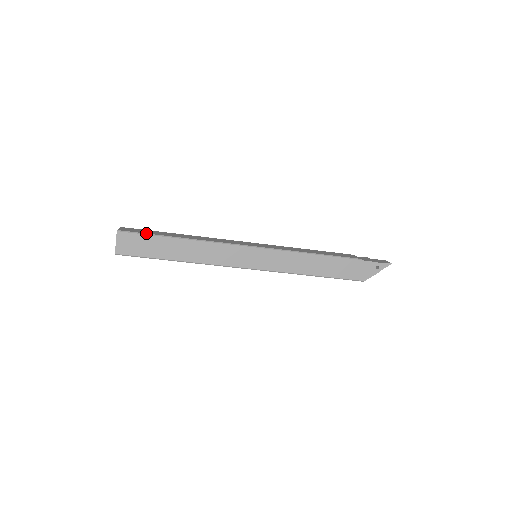
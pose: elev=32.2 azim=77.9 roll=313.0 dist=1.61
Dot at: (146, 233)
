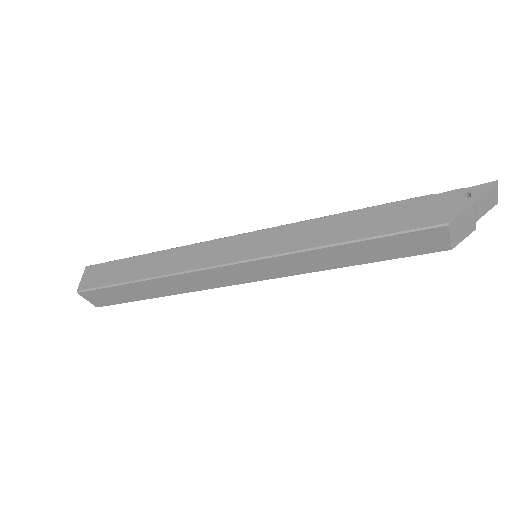
Dot at: (115, 260)
